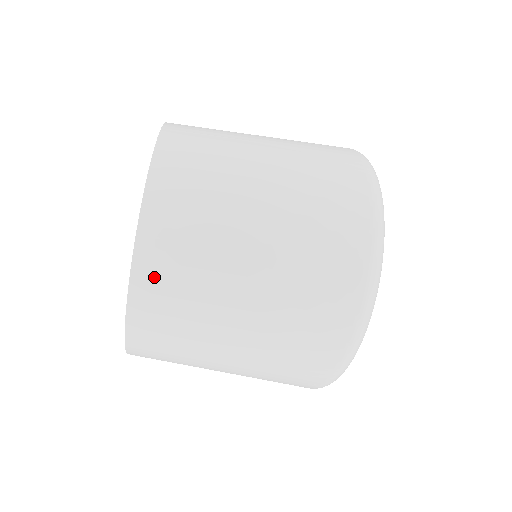
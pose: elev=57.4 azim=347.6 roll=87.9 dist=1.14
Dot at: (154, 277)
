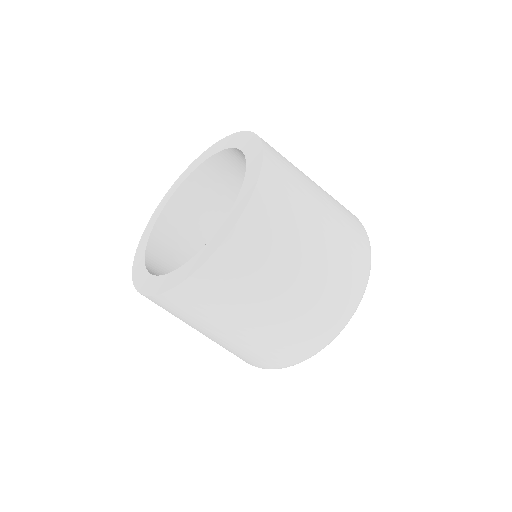
Dot at: (220, 271)
